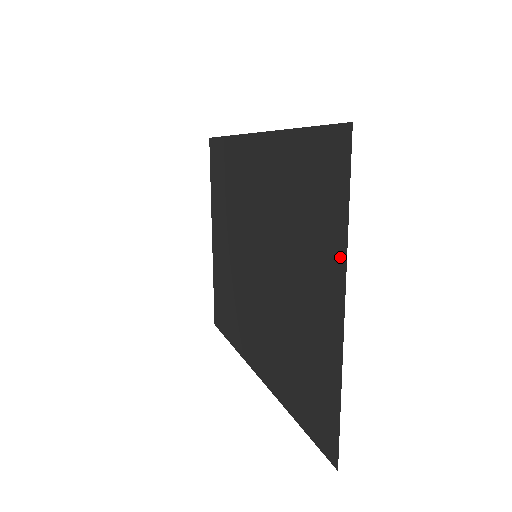
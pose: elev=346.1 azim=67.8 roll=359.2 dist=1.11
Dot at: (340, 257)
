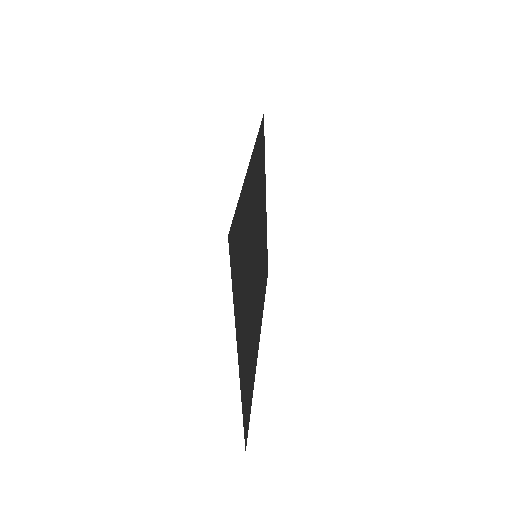
Dot at: (237, 324)
